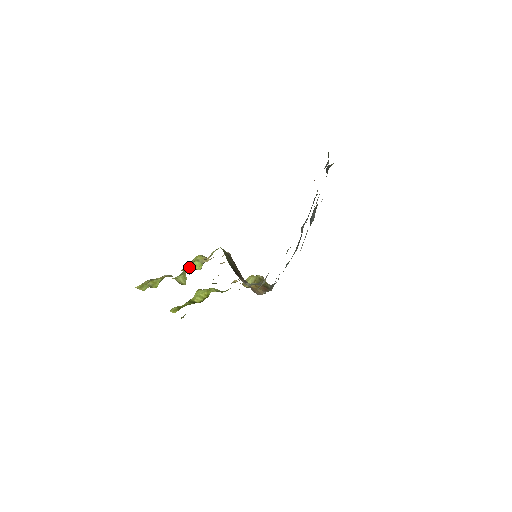
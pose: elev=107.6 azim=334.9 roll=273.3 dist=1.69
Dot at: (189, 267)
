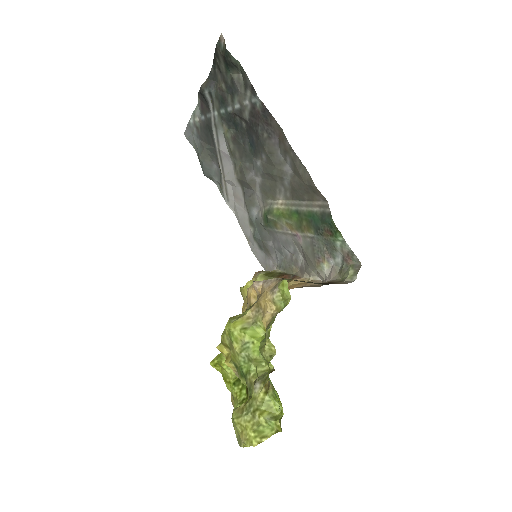
Dot at: (249, 347)
